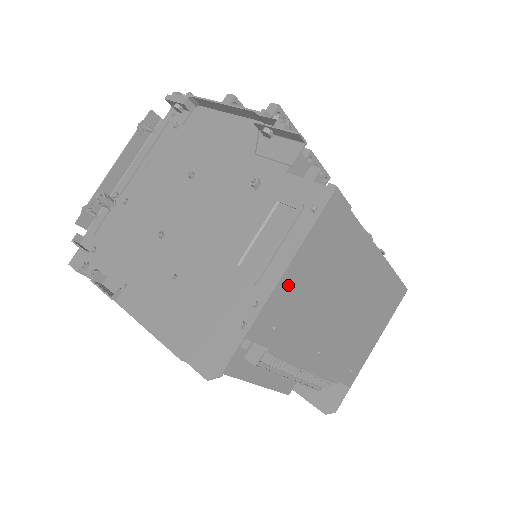
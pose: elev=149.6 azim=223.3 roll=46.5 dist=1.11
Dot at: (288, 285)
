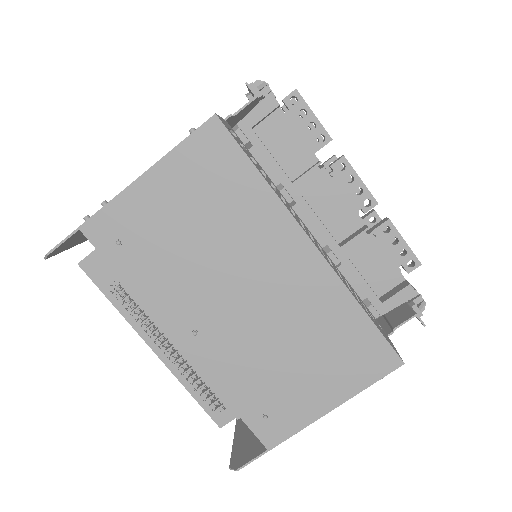
Dot at: (141, 200)
